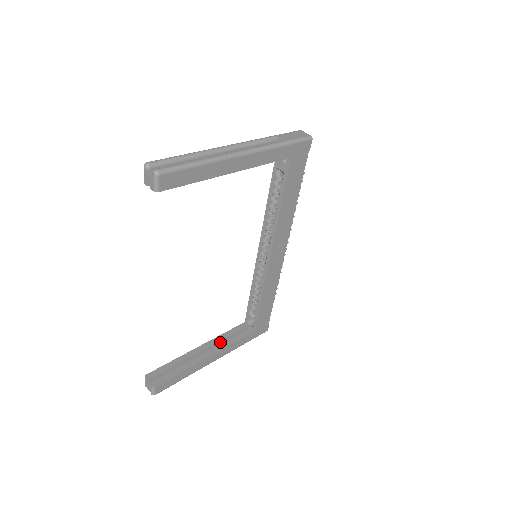
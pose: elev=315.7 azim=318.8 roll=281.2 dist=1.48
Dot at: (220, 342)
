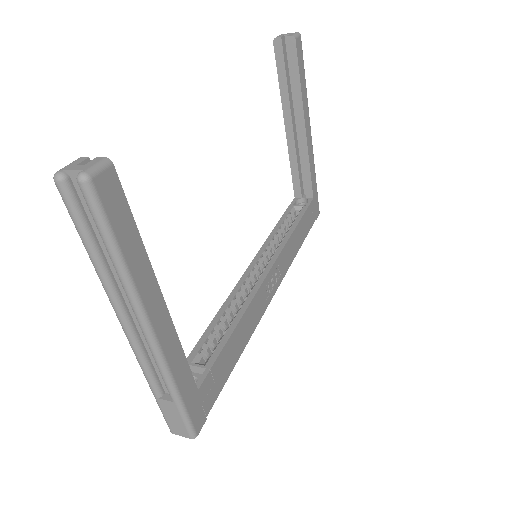
Dot at: occluded
